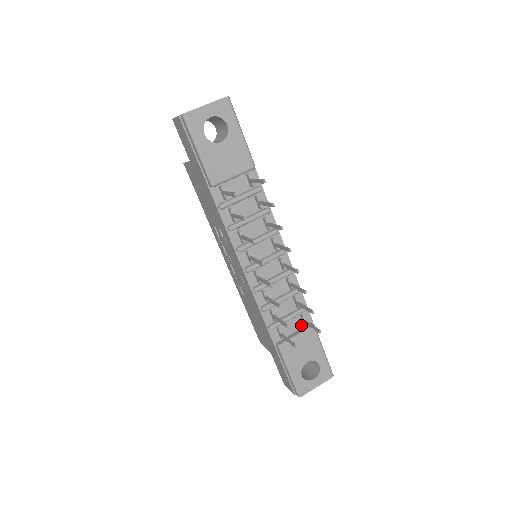
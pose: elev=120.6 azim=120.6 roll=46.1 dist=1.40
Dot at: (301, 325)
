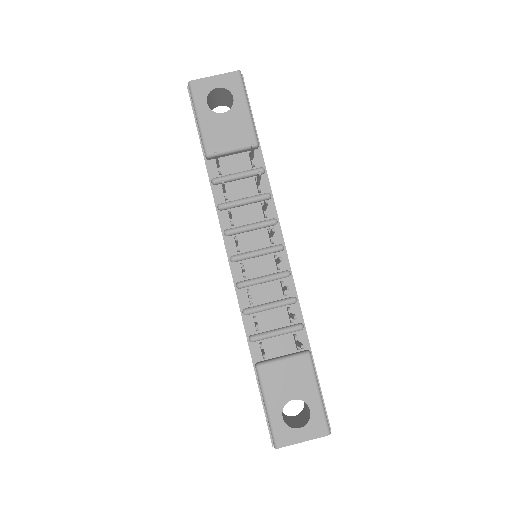
Dot at: (293, 348)
